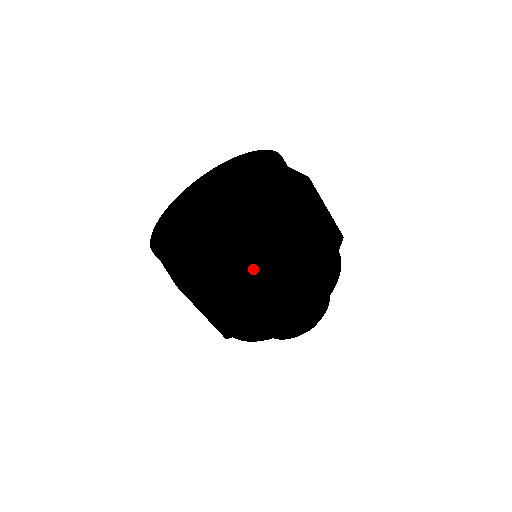
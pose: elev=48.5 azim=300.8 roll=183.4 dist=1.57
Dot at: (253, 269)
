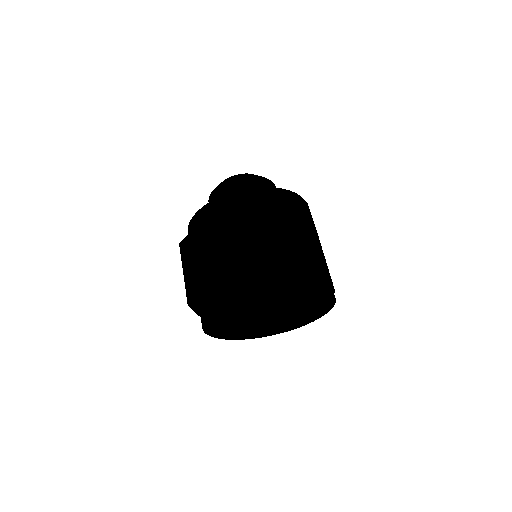
Dot at: occluded
